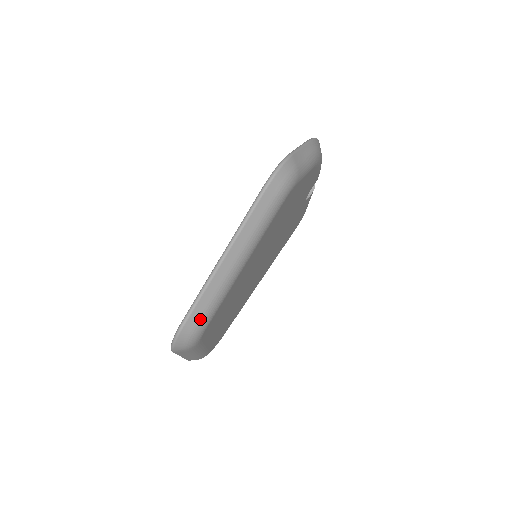
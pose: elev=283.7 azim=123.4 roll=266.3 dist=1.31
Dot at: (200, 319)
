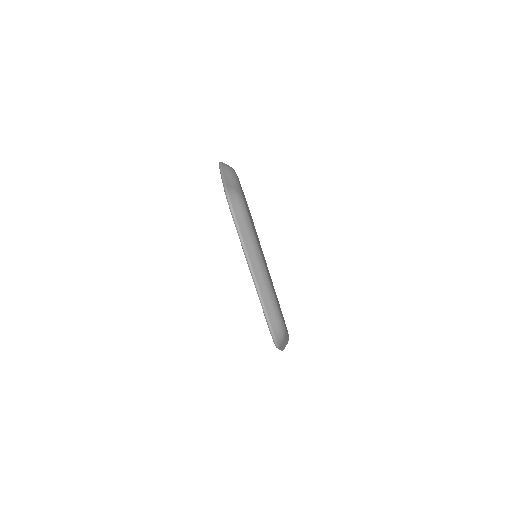
Dot at: (275, 315)
